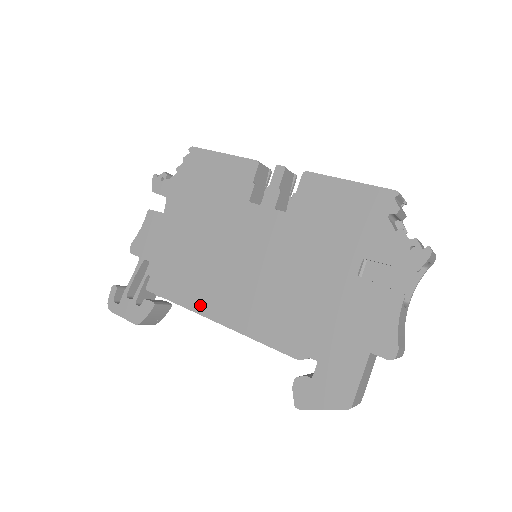
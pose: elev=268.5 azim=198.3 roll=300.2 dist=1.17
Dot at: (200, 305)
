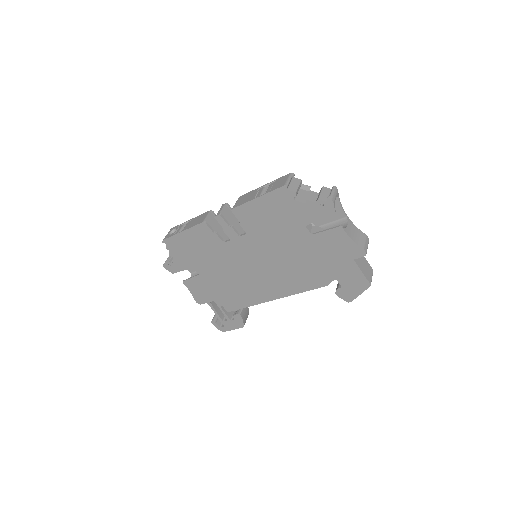
Dot at: (260, 299)
